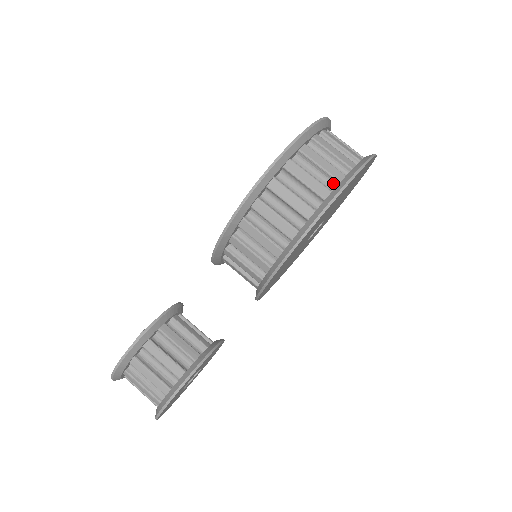
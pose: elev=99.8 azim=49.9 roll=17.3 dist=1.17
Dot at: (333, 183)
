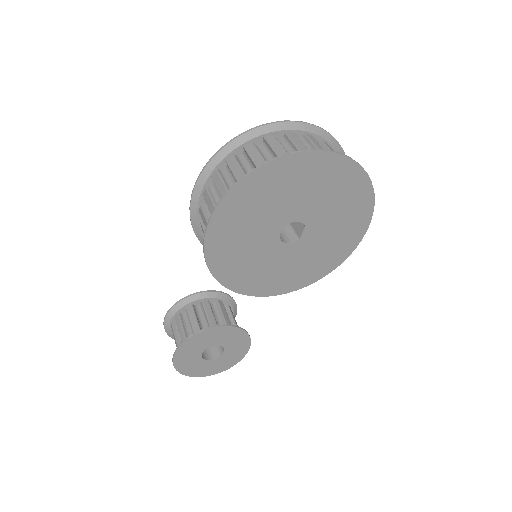
Dot at: occluded
